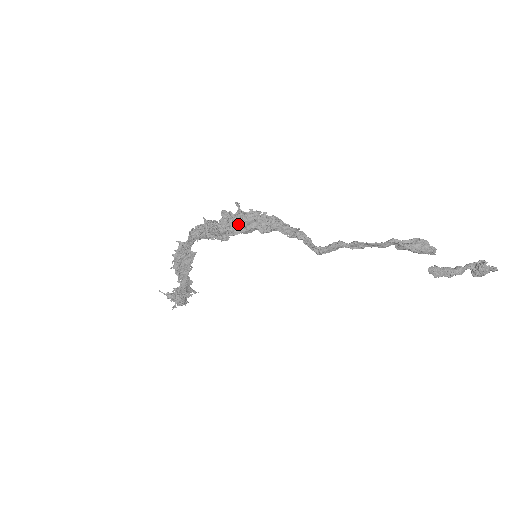
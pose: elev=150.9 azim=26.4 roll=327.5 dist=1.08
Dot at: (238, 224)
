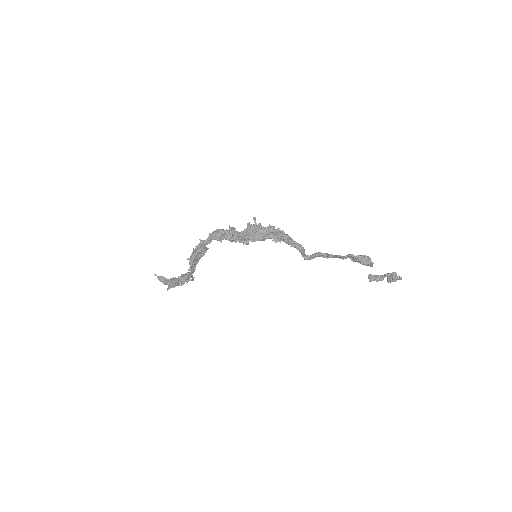
Dot at: (259, 234)
